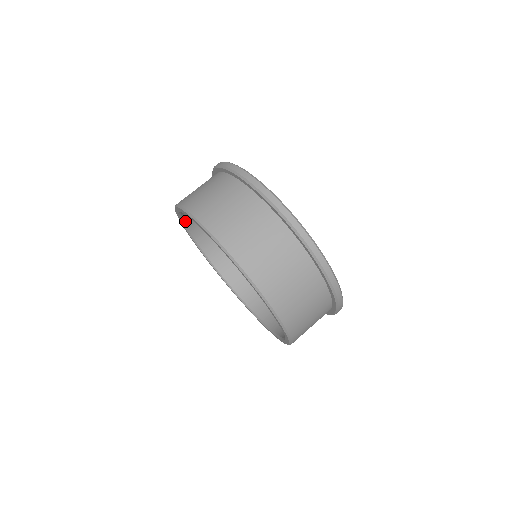
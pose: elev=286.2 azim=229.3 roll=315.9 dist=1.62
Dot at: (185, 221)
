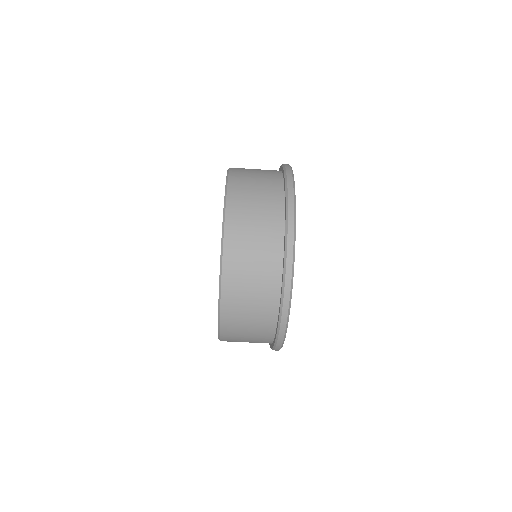
Dot at: occluded
